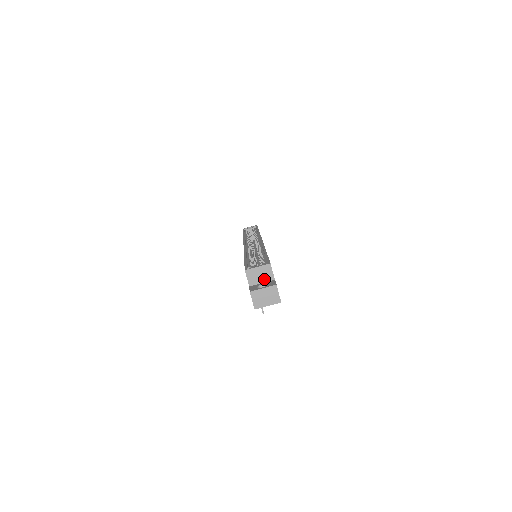
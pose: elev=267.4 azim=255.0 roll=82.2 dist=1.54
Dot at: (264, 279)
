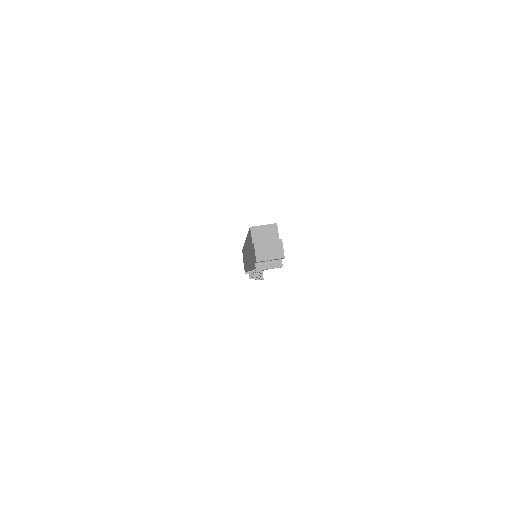
Dot at: (269, 239)
